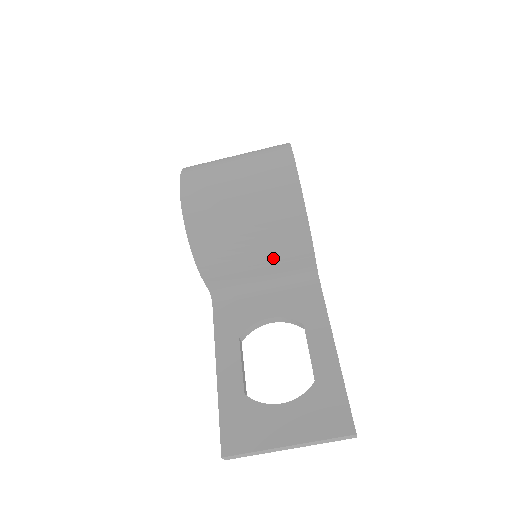
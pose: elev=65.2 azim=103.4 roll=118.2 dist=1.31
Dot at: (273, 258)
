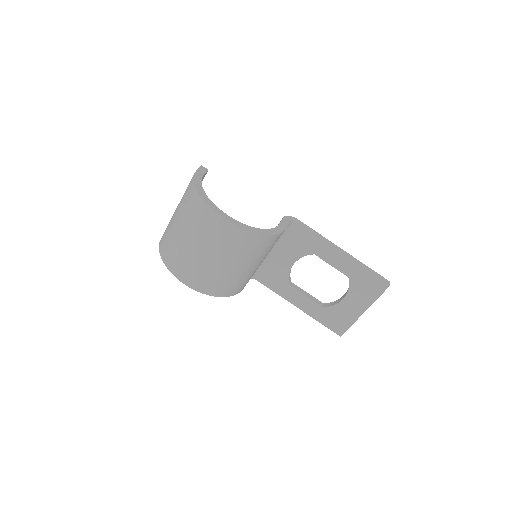
Dot at: occluded
